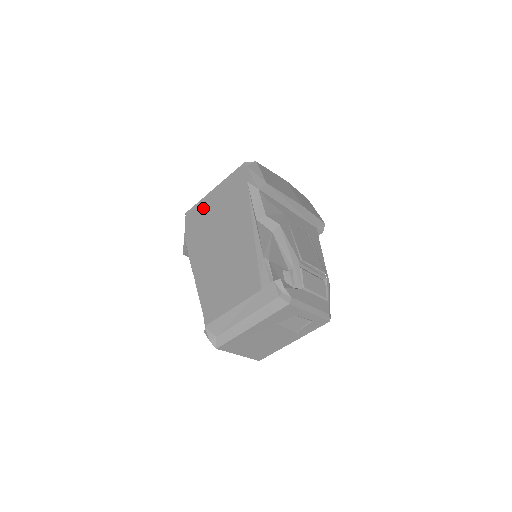
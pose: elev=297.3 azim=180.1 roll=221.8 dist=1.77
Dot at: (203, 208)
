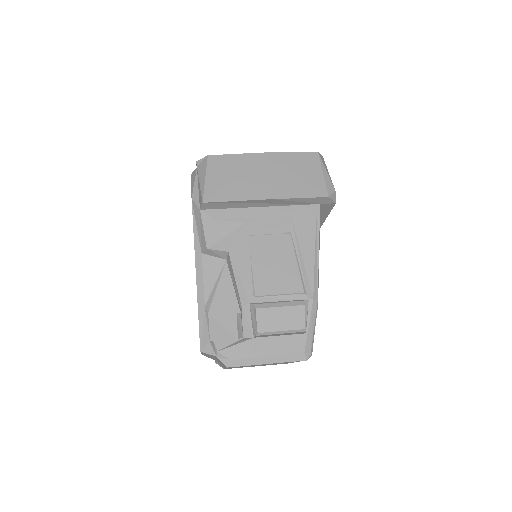
Dot at: occluded
